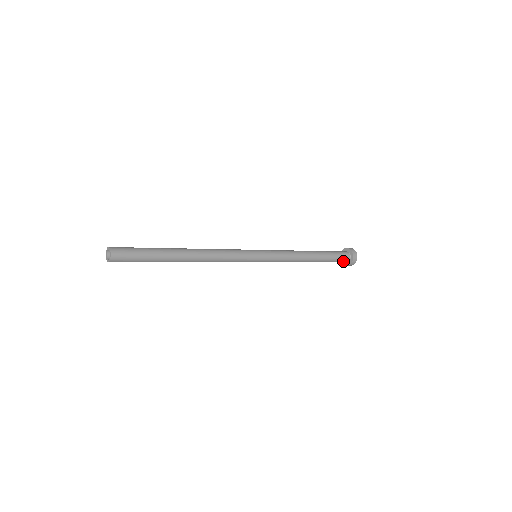
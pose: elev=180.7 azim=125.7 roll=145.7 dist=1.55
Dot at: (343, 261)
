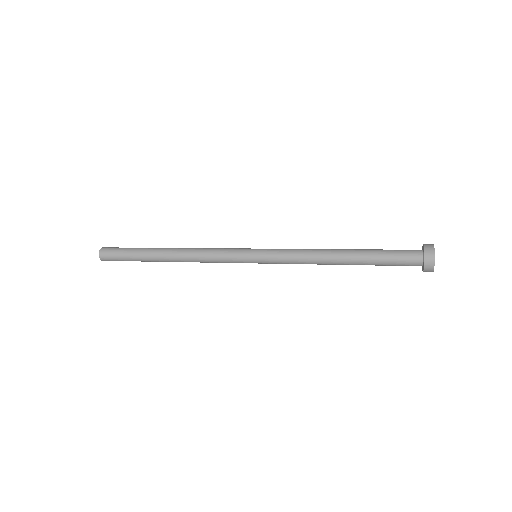
Dot at: (411, 265)
